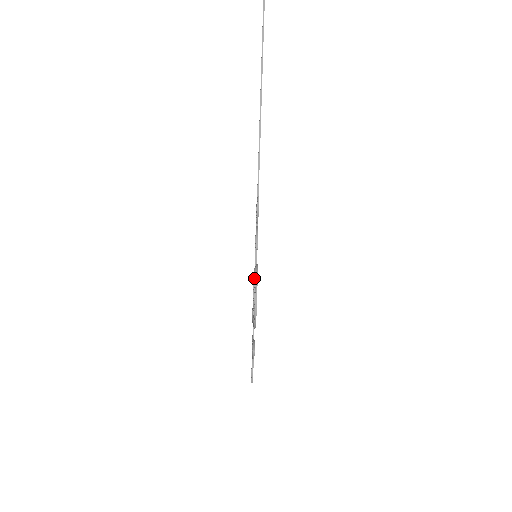
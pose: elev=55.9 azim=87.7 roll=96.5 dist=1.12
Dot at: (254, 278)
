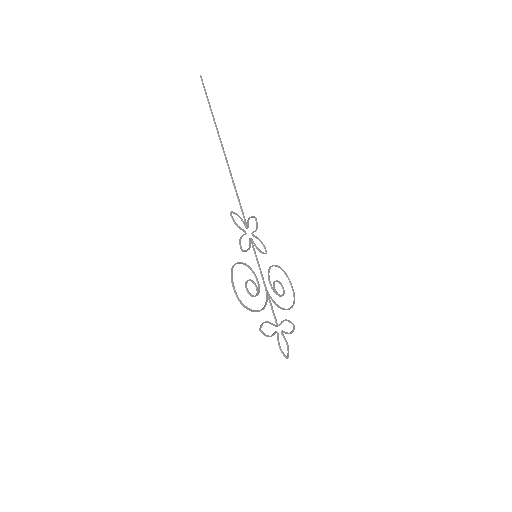
Dot at: (261, 274)
